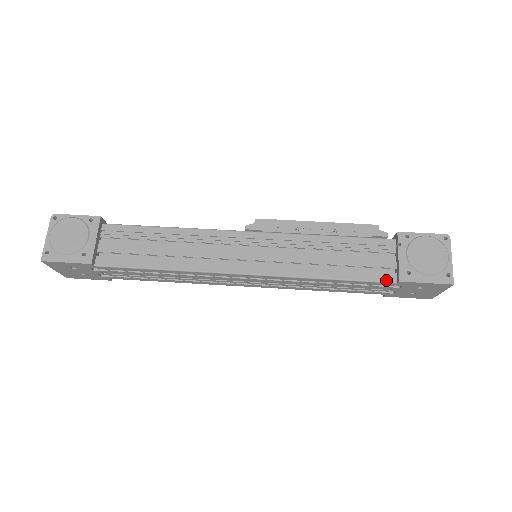
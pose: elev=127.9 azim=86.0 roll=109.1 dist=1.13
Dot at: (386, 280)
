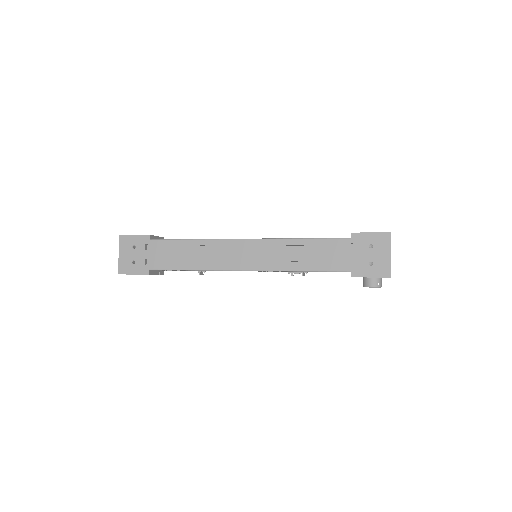
Dot at: (343, 238)
